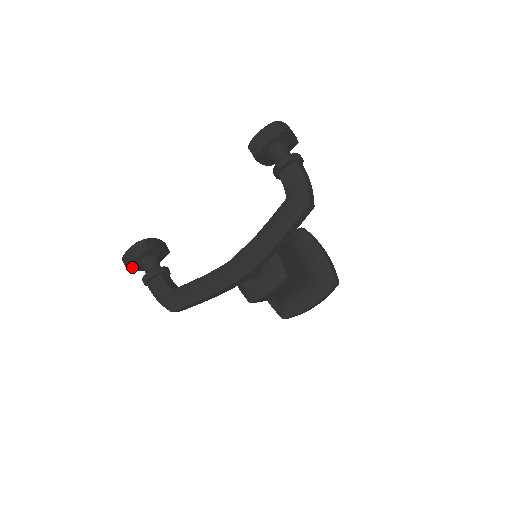
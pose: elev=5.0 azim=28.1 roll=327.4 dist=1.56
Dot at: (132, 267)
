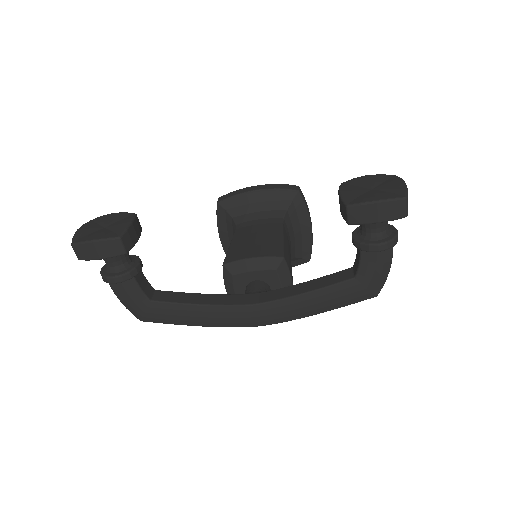
Dot at: occluded
